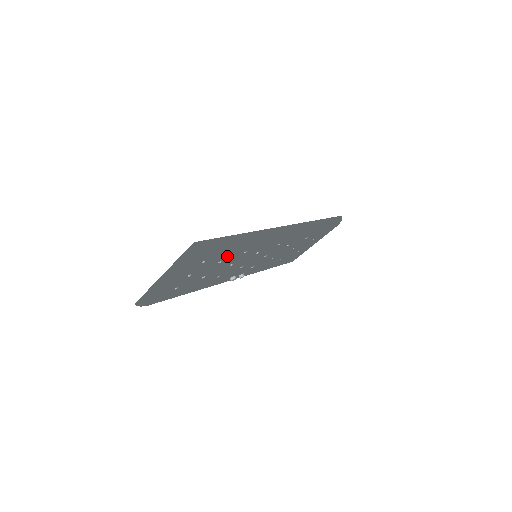
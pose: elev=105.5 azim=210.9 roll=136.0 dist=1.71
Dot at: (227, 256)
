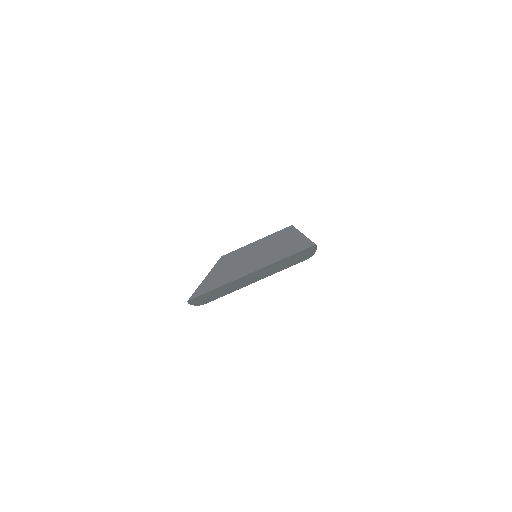
Dot at: occluded
